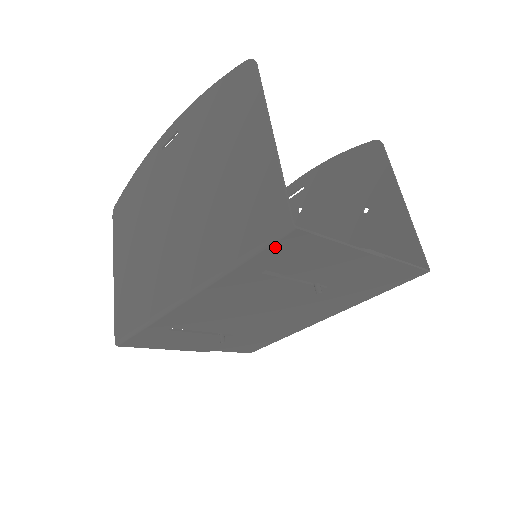
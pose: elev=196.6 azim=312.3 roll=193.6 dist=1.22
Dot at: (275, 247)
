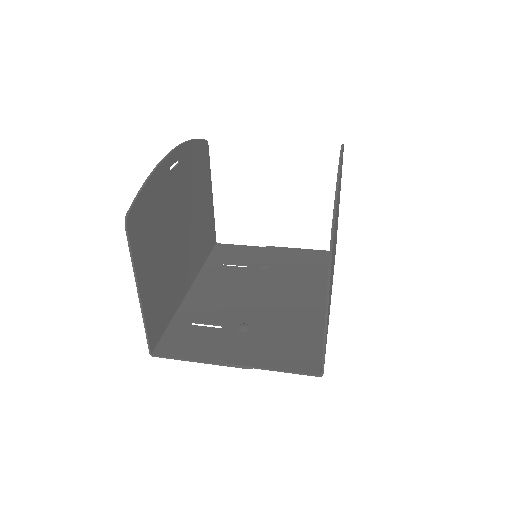
Dot at: (166, 341)
